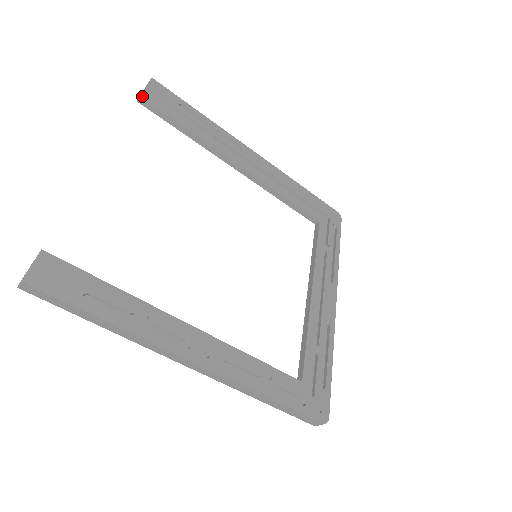
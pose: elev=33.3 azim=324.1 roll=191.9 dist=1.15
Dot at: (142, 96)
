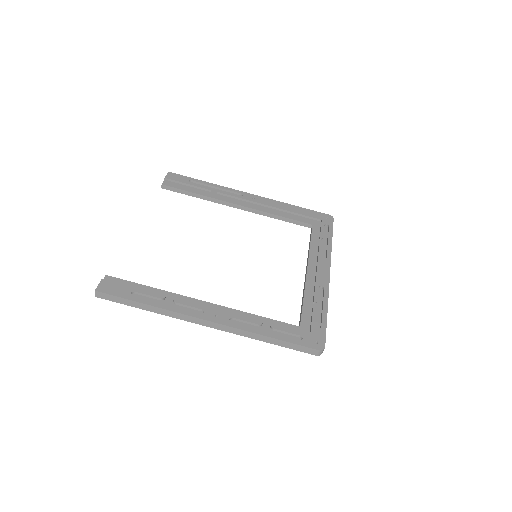
Dot at: (163, 184)
